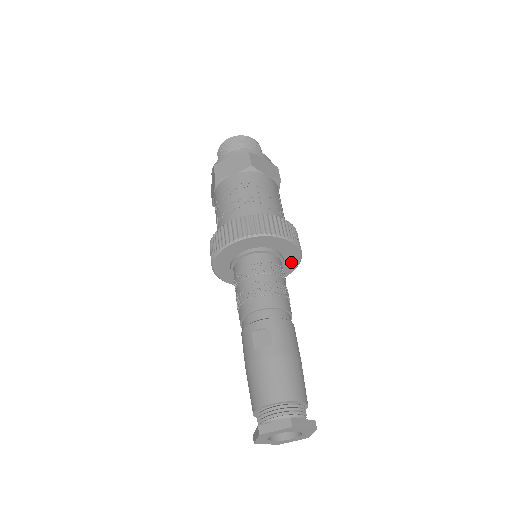
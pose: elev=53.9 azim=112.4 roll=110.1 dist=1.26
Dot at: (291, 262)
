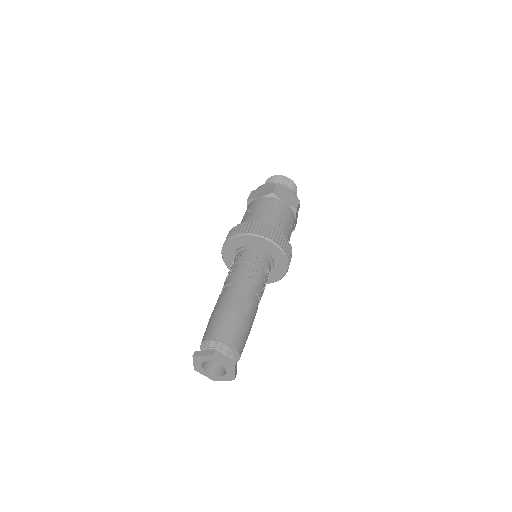
Dot at: occluded
